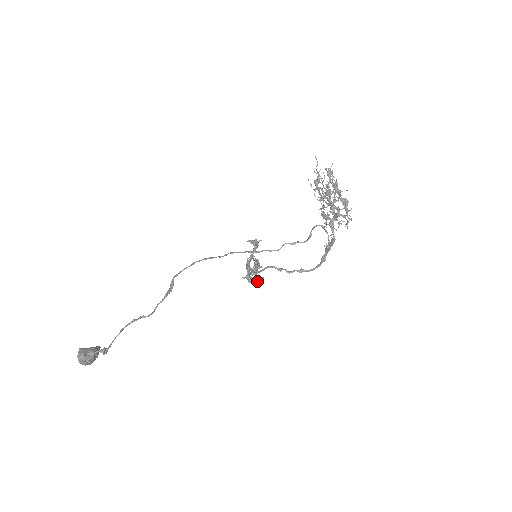
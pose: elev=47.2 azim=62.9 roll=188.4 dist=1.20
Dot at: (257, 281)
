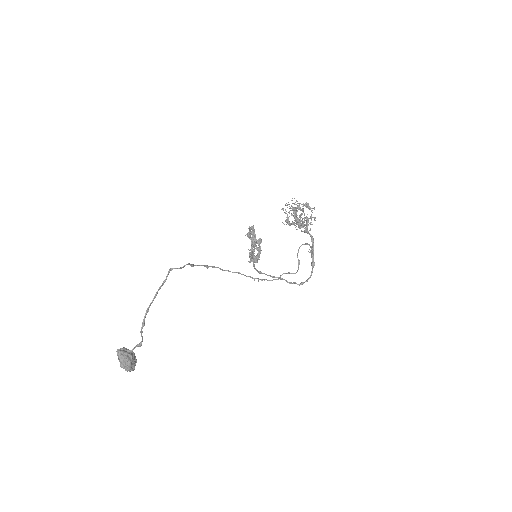
Dot at: (258, 247)
